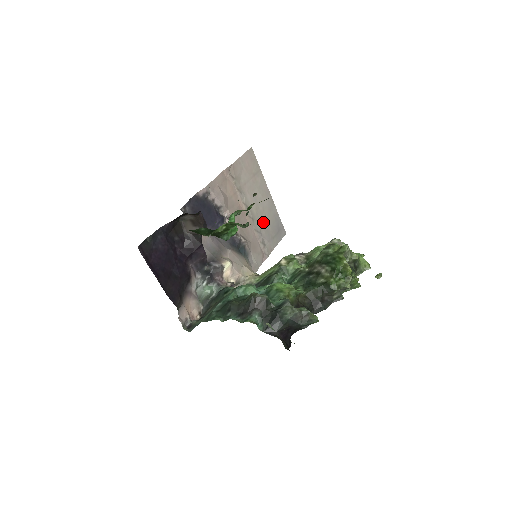
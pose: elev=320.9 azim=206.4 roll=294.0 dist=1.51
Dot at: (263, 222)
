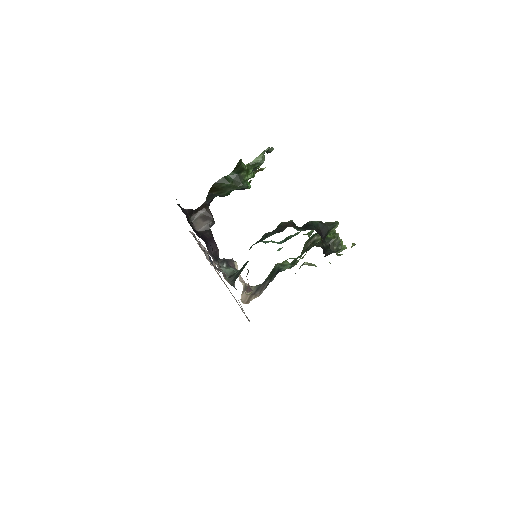
Dot at: occluded
